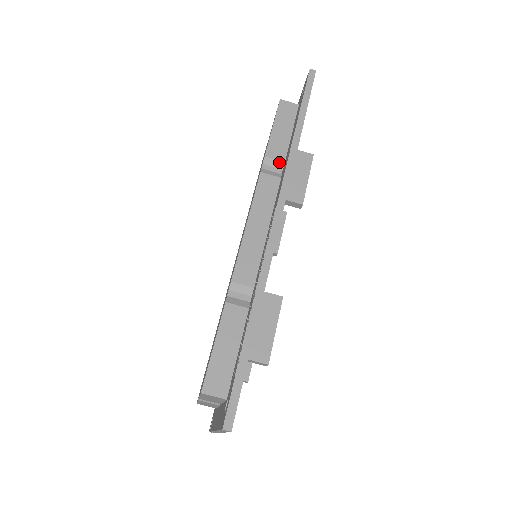
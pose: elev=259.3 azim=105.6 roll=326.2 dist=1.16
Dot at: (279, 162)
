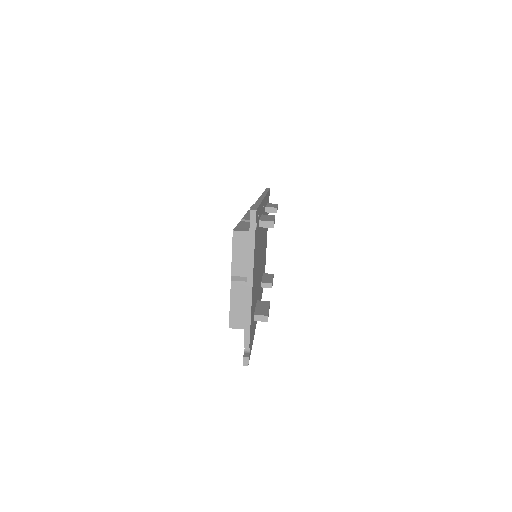
Dot at: occluded
